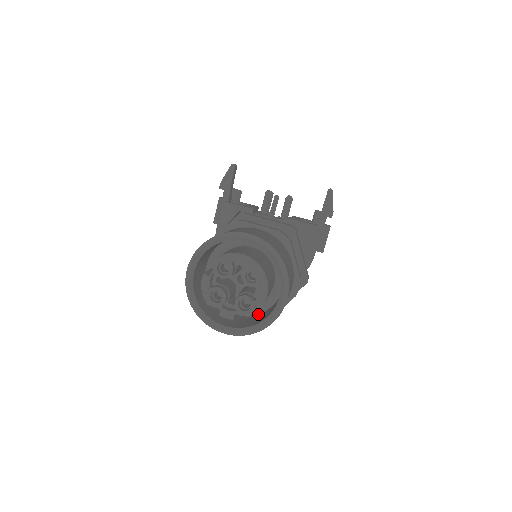
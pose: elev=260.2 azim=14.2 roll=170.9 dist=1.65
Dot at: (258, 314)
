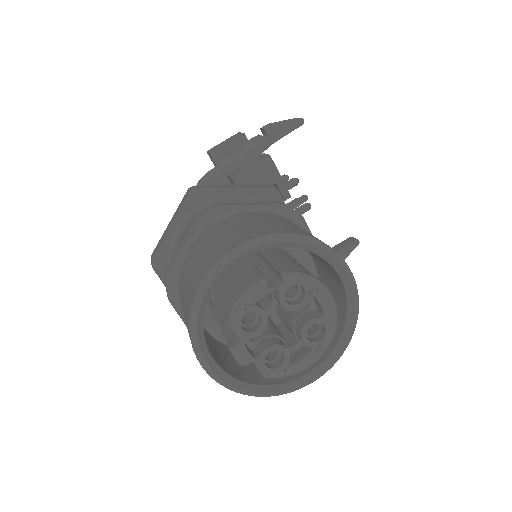
Dot at: occluded
